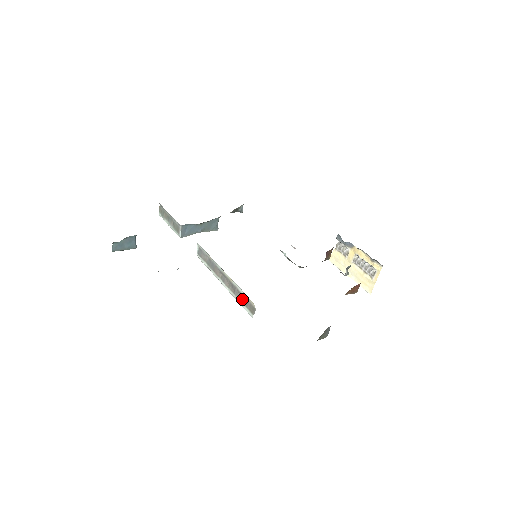
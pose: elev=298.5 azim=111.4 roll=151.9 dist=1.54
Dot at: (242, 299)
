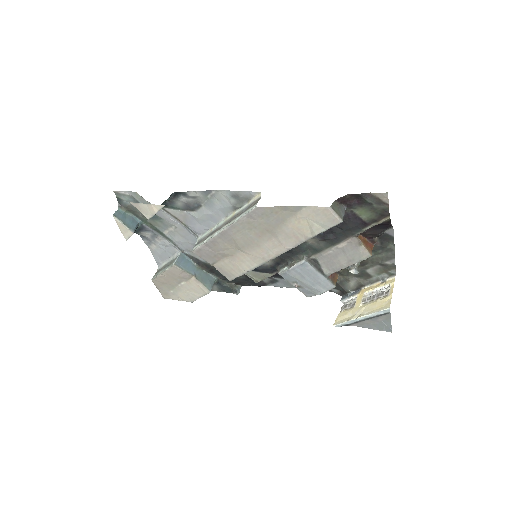
Dot at: (245, 210)
